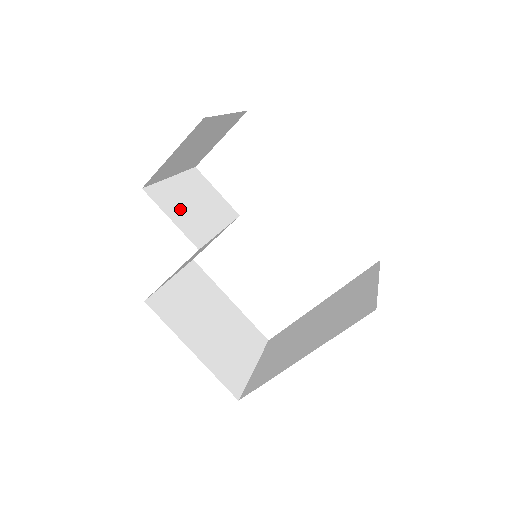
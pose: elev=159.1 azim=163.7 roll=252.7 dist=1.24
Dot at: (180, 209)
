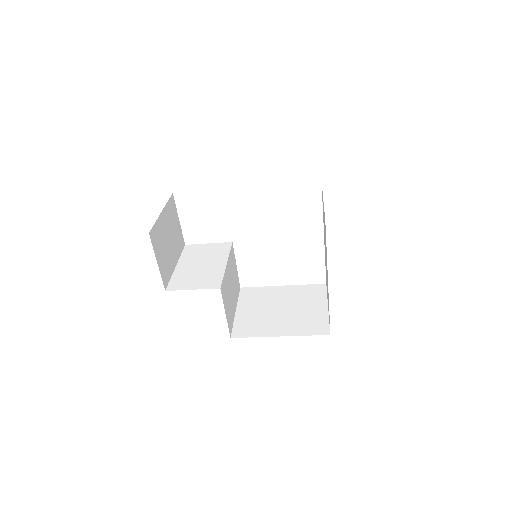
Dot at: (194, 278)
